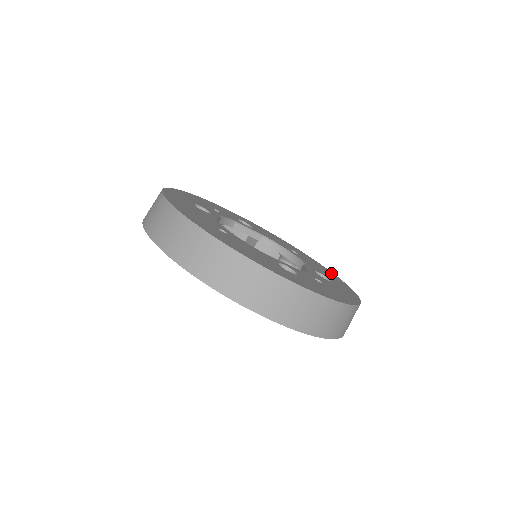
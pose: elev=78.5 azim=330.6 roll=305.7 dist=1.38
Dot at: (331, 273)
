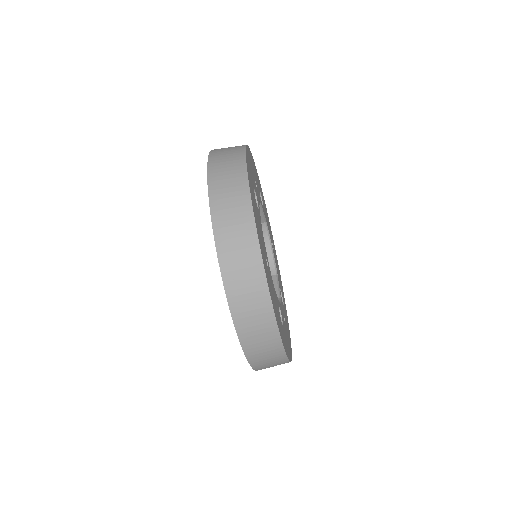
Dot at: occluded
